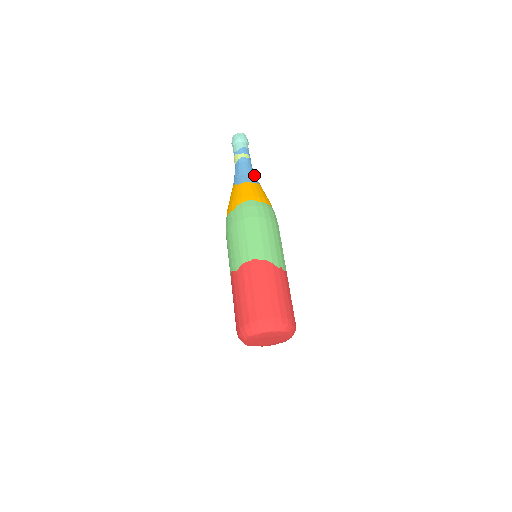
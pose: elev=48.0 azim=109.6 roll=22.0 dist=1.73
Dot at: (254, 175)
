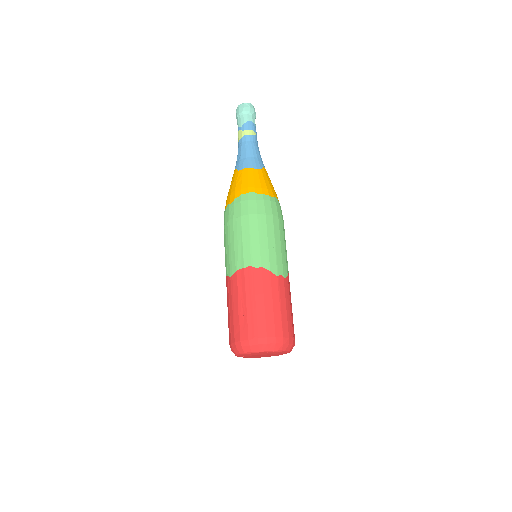
Dot at: (259, 157)
